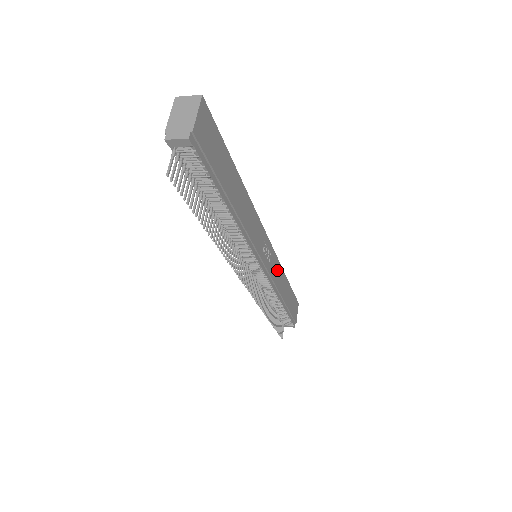
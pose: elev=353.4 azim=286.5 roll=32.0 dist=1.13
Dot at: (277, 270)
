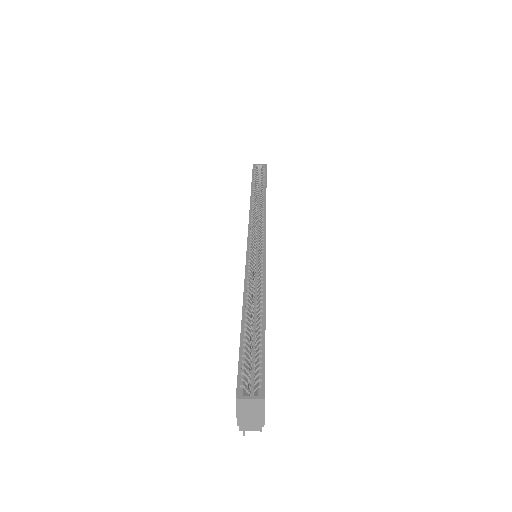
Dot at: occluded
